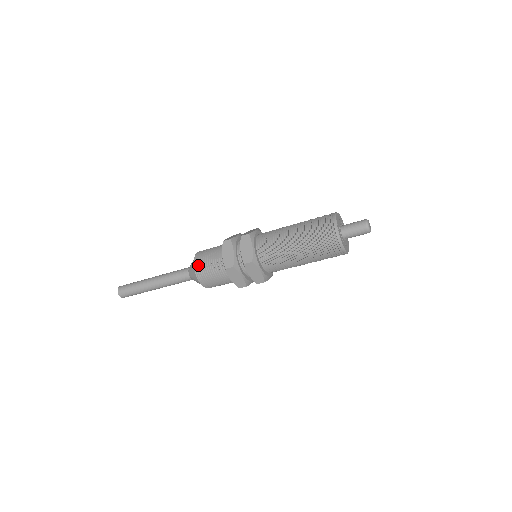
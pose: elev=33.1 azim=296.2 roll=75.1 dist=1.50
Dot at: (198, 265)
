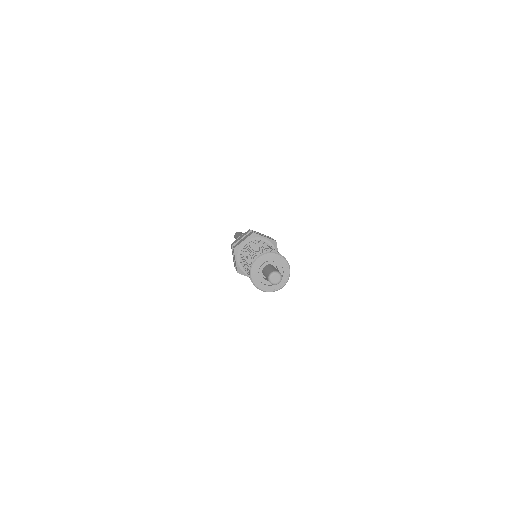
Dot at: occluded
